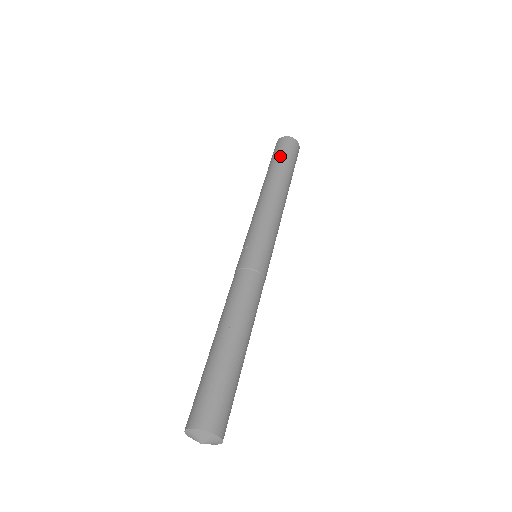
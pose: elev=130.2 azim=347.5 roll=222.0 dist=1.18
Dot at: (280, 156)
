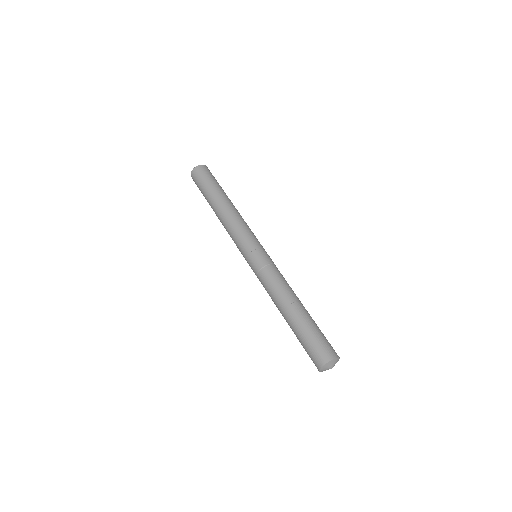
Dot at: (213, 181)
